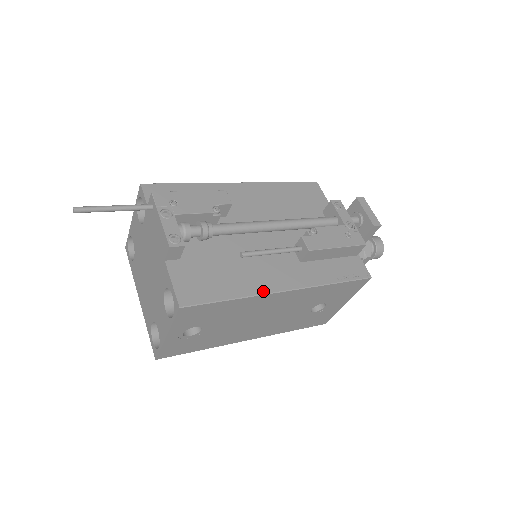
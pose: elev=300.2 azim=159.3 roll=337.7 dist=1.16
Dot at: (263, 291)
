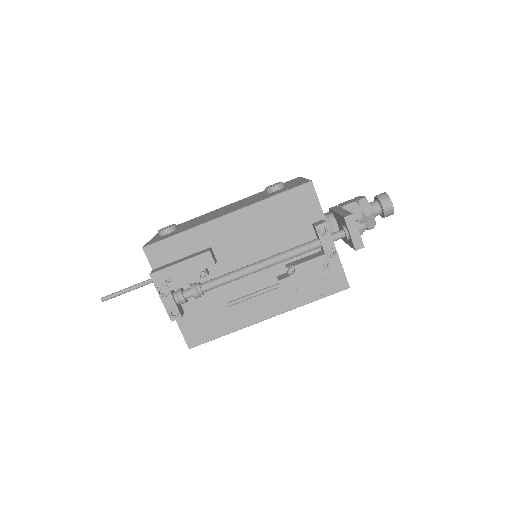
Dot at: (248, 324)
